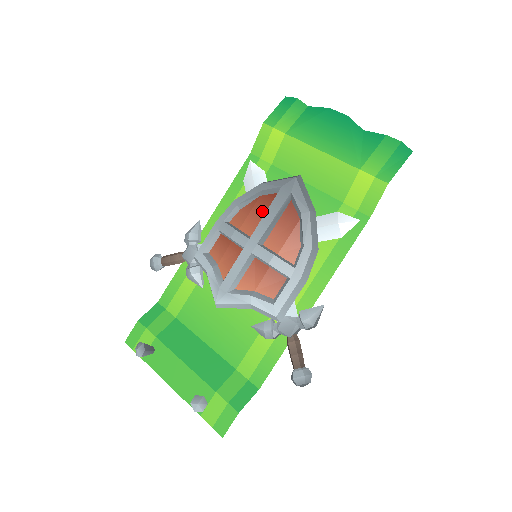
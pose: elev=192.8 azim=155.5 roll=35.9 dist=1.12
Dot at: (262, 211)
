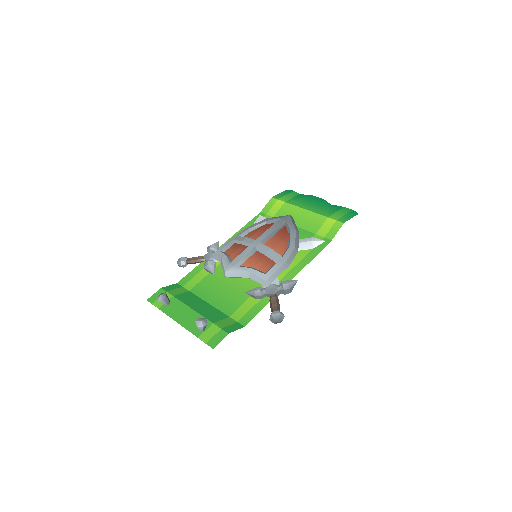
Dot at: (265, 230)
